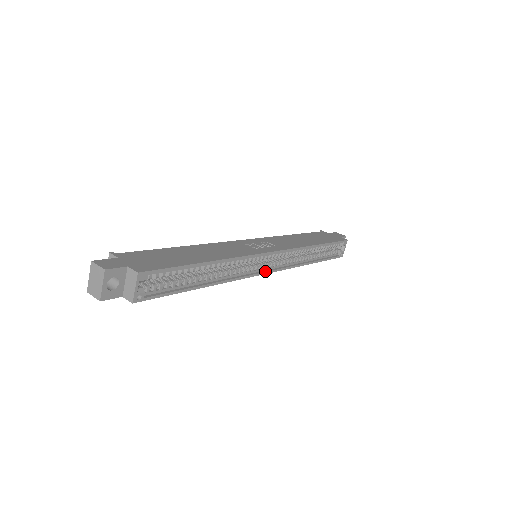
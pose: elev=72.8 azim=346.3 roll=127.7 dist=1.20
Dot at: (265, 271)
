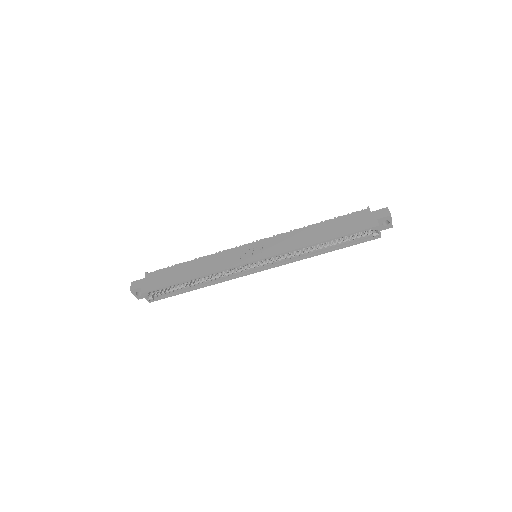
Dot at: (254, 271)
